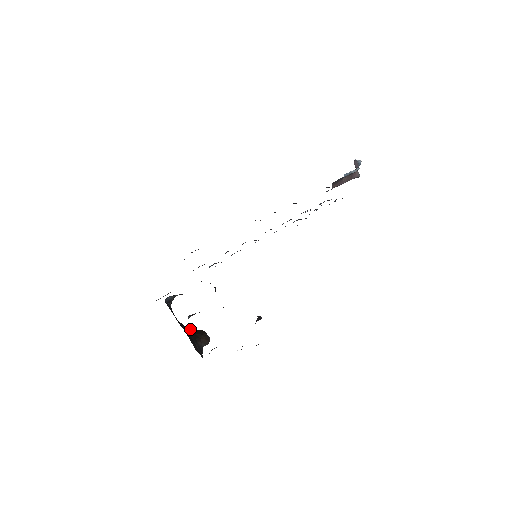
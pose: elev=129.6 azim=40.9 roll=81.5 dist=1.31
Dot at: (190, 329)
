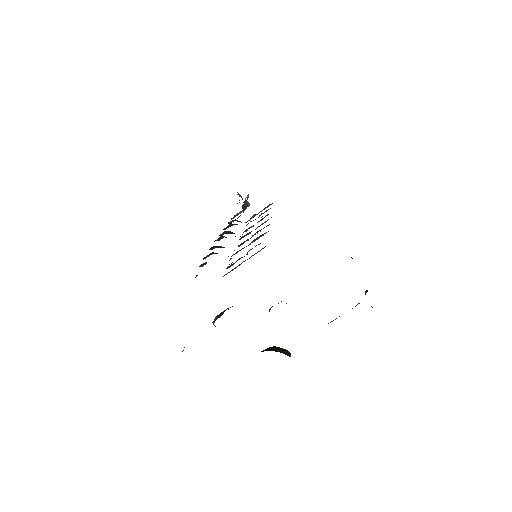
Dot at: occluded
